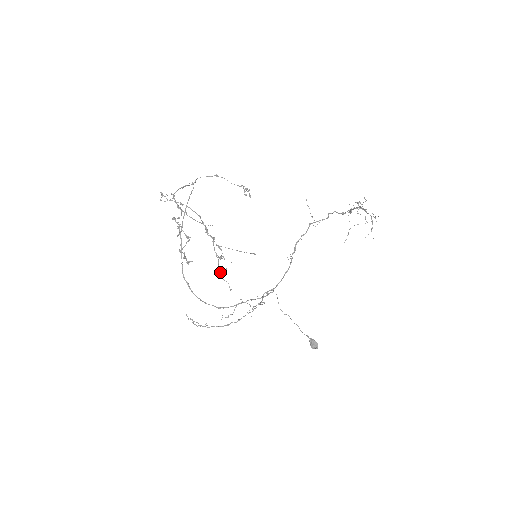
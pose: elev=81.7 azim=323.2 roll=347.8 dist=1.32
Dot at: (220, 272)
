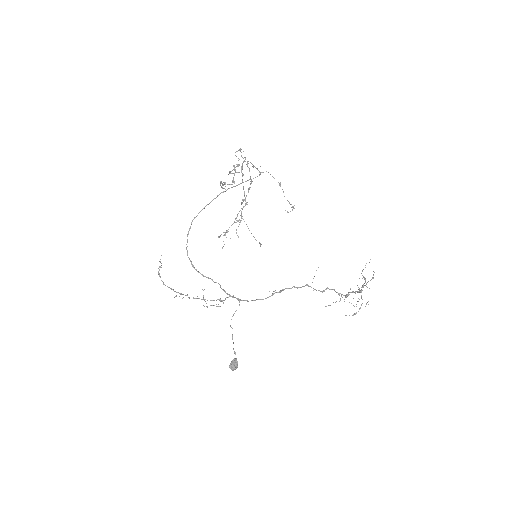
Dot at: (225, 234)
